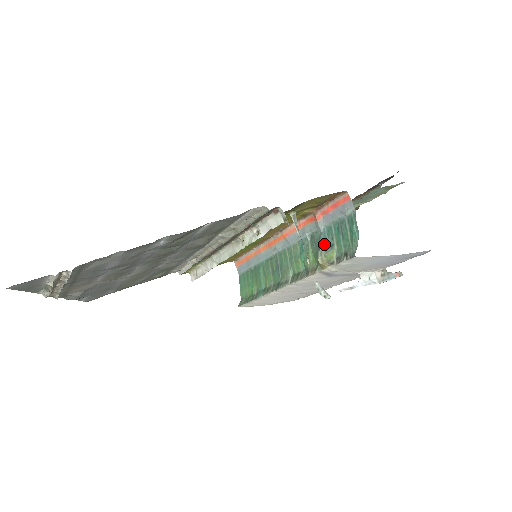
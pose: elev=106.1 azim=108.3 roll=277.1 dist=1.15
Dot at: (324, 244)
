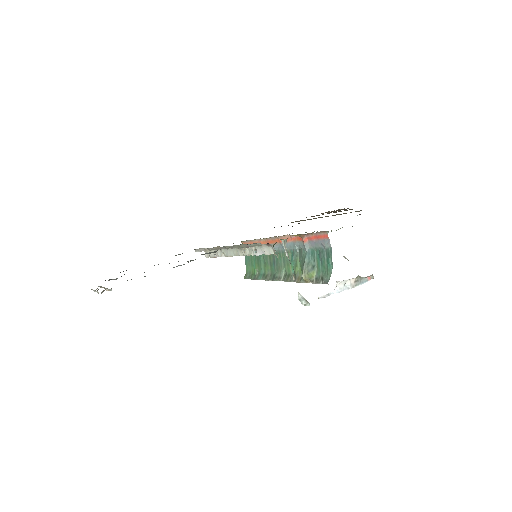
Dot at: (307, 264)
